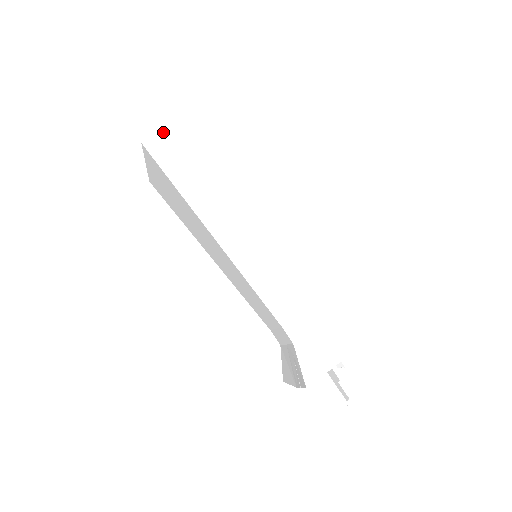
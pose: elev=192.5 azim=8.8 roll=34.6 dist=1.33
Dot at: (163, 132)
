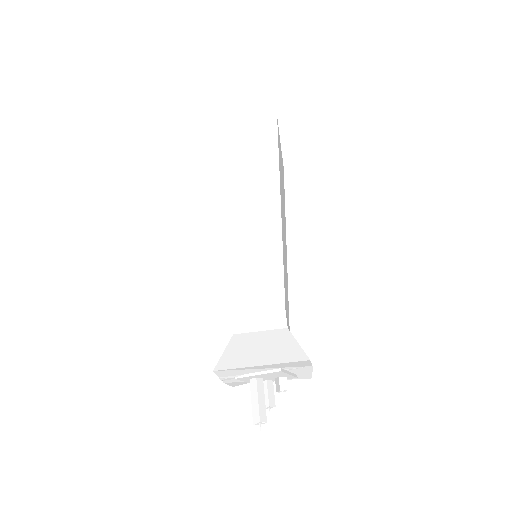
Dot at: (223, 126)
